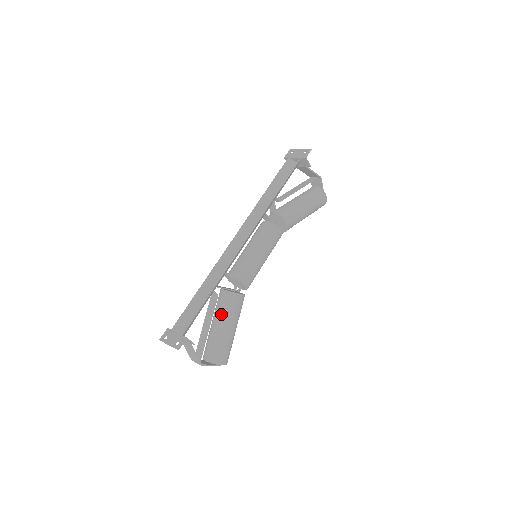
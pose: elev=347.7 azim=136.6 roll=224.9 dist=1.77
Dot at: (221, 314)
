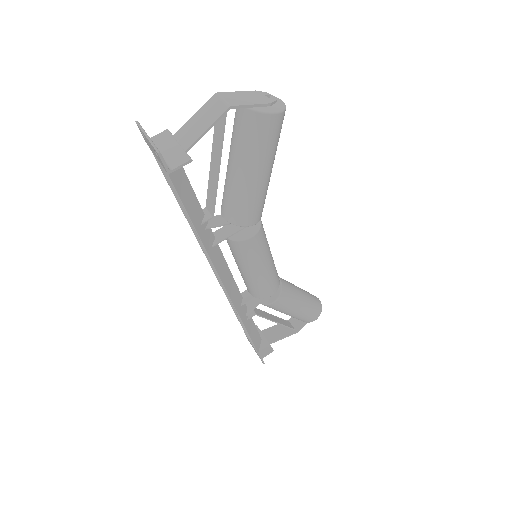
Dot at: occluded
